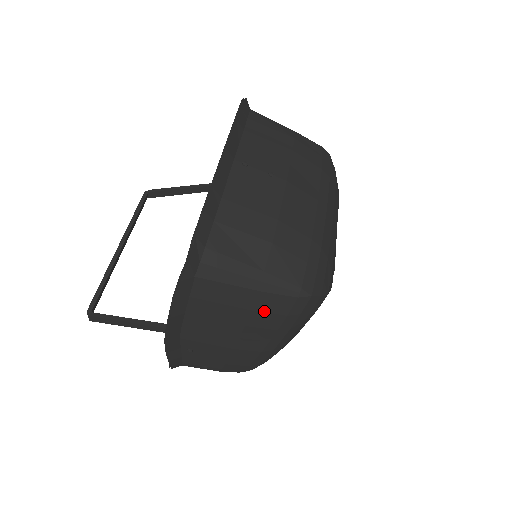
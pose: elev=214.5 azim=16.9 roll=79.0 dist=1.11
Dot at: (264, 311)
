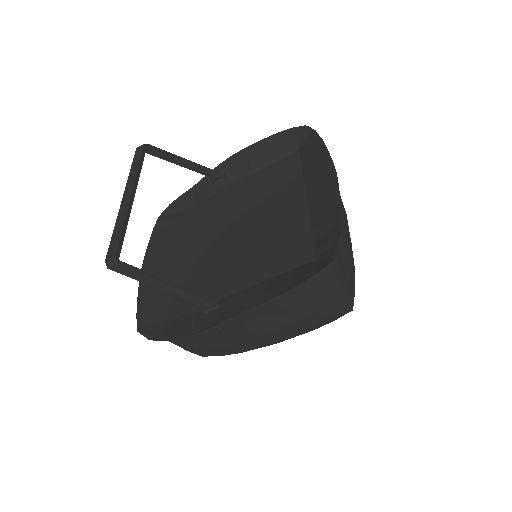
Dot at: (324, 313)
